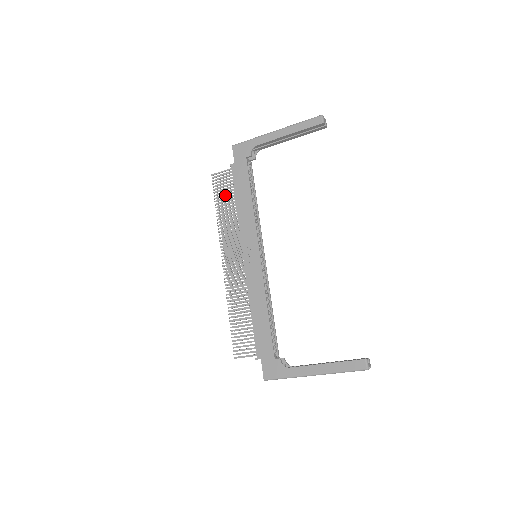
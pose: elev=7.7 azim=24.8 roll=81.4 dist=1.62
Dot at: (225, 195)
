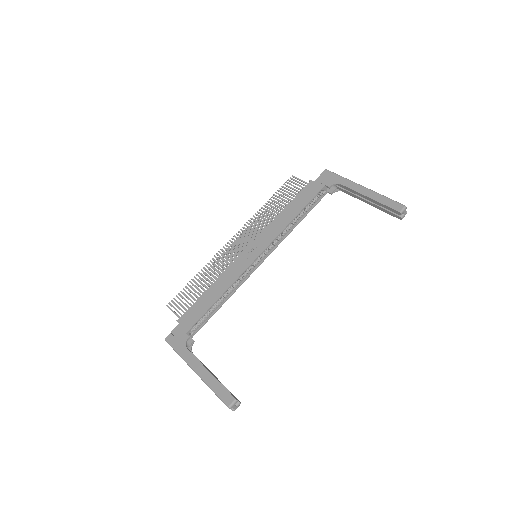
Dot at: (284, 197)
